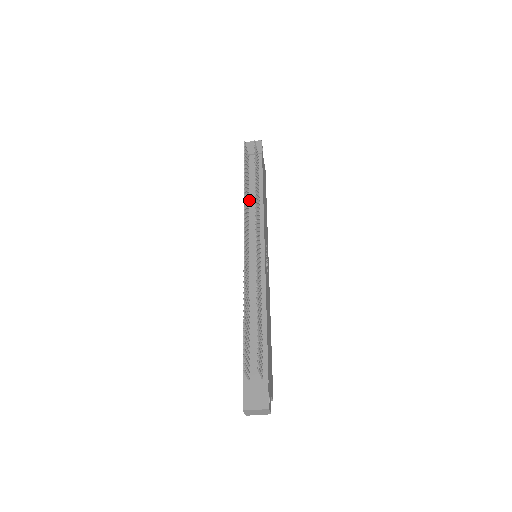
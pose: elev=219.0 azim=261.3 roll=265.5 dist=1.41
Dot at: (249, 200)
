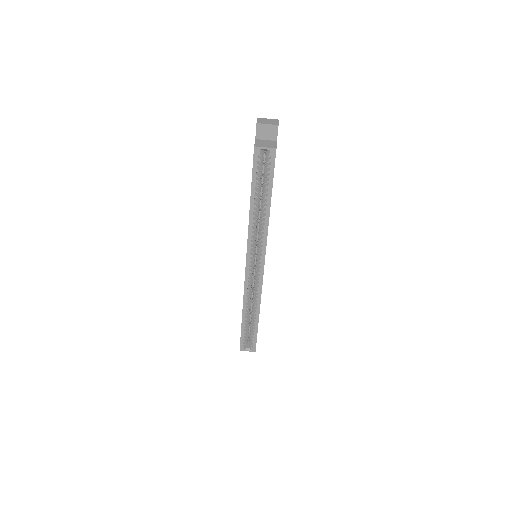
Dot at: occluded
